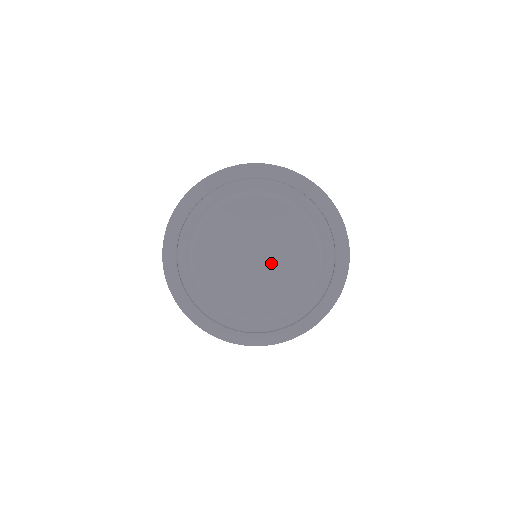
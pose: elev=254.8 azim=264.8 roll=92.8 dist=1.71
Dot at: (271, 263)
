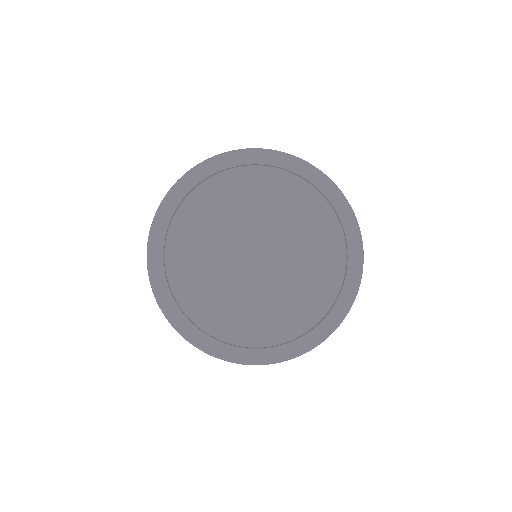
Dot at: (273, 263)
